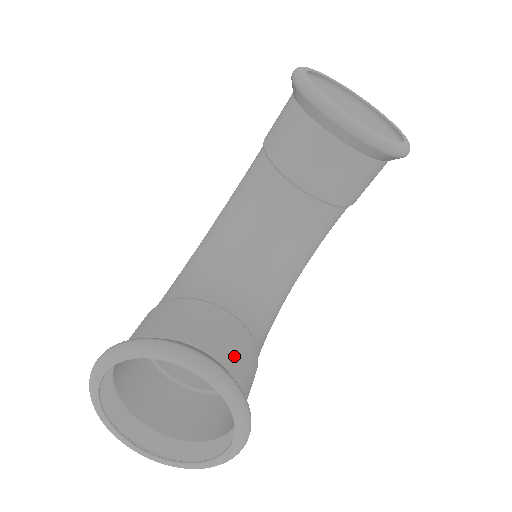
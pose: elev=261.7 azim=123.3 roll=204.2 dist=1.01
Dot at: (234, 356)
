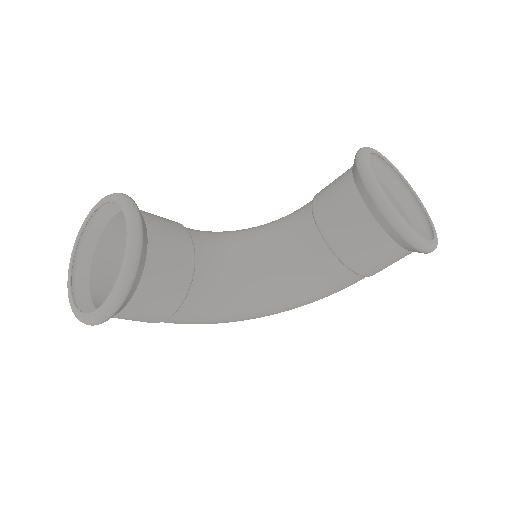
Dot at: (163, 256)
